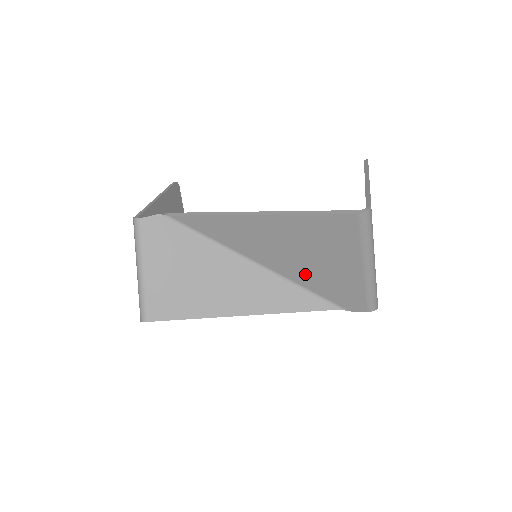
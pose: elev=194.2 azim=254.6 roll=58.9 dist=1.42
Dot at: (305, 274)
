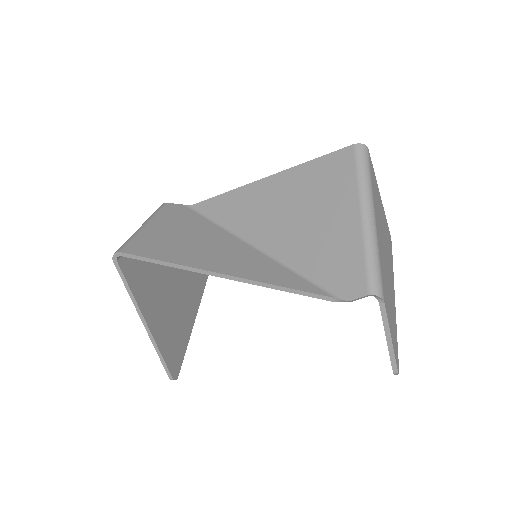
Dot at: (300, 247)
